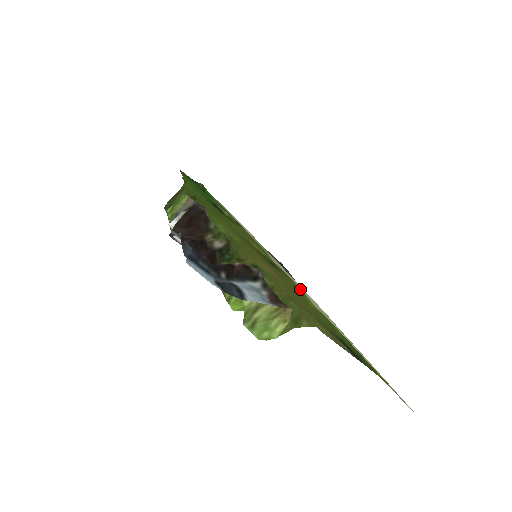
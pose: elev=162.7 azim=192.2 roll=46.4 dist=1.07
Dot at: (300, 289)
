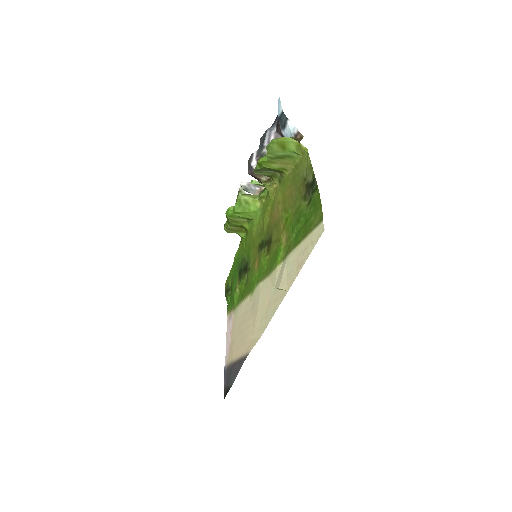
Dot at: (271, 271)
